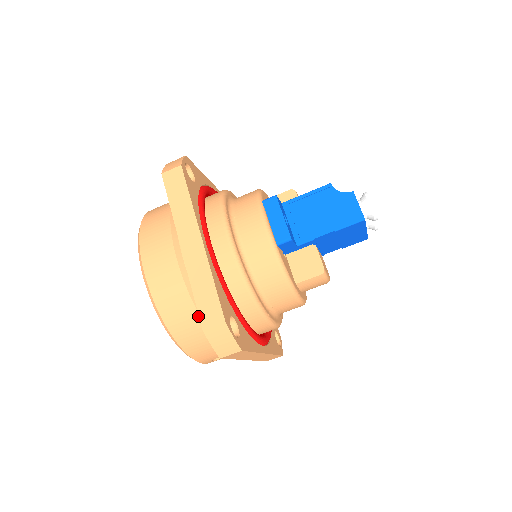
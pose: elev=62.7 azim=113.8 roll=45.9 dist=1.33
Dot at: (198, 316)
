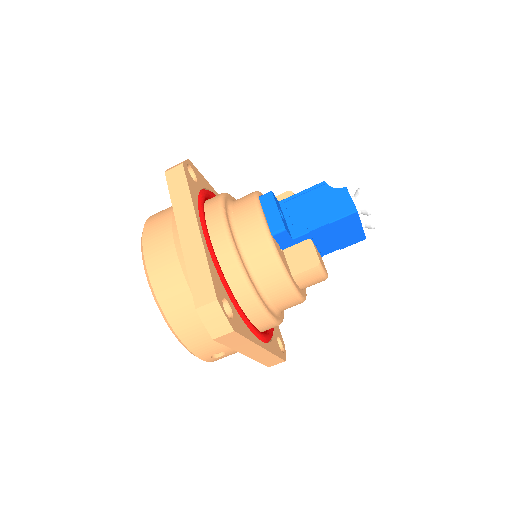
Dot at: occluded
